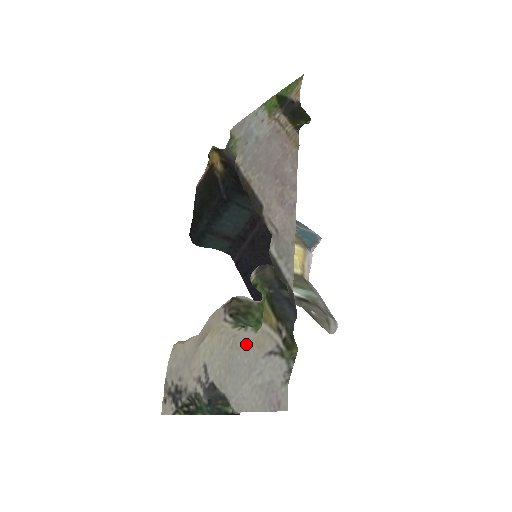
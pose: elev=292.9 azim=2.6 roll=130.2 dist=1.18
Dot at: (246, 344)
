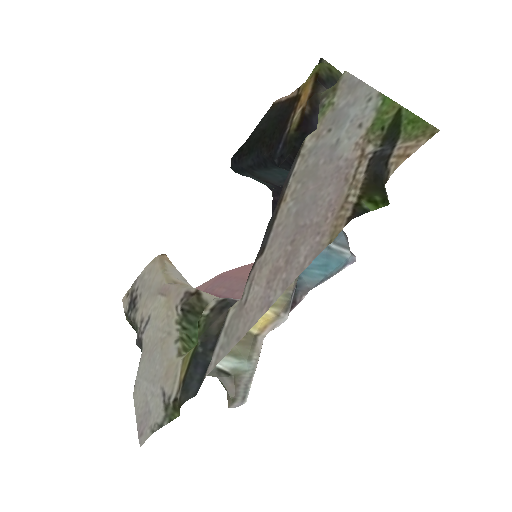
Dot at: (166, 356)
